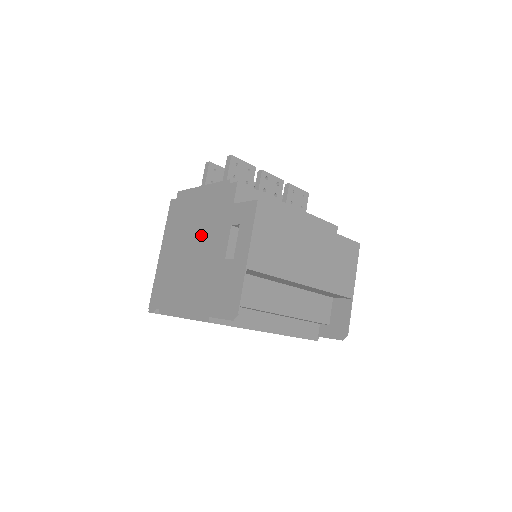
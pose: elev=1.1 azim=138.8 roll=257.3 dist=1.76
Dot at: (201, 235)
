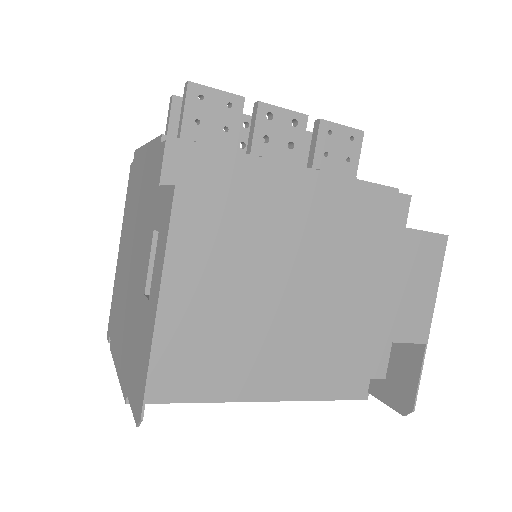
Dot at: (137, 235)
